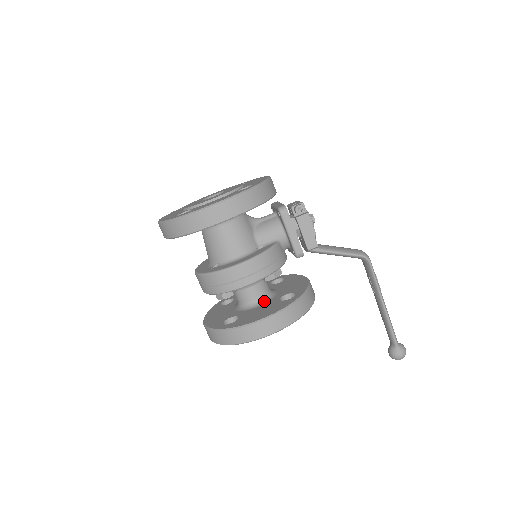
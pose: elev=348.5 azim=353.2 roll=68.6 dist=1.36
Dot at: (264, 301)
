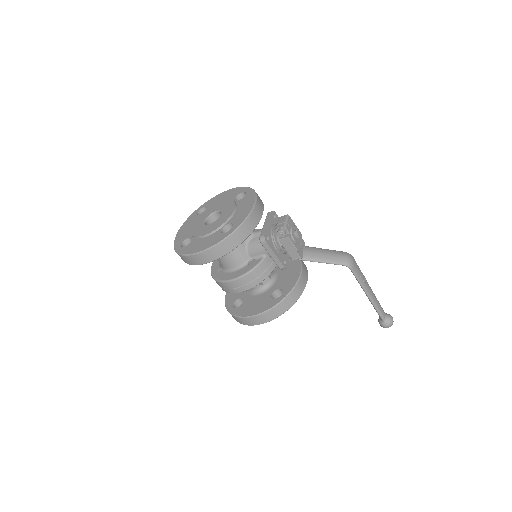
Dot at: (263, 291)
